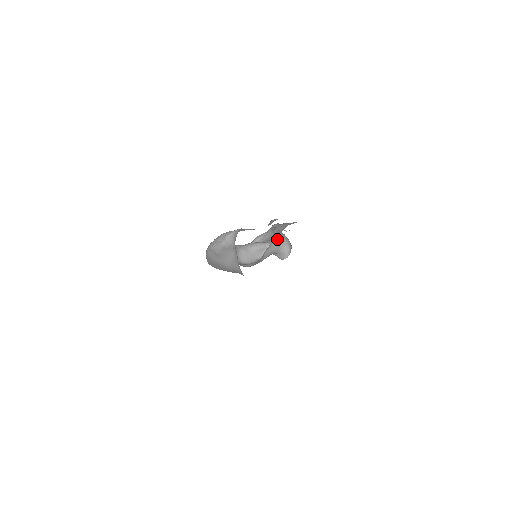
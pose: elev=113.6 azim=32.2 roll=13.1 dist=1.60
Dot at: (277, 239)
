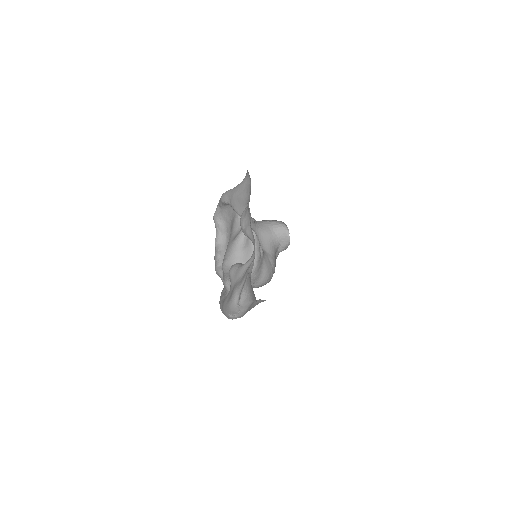
Dot at: (259, 227)
